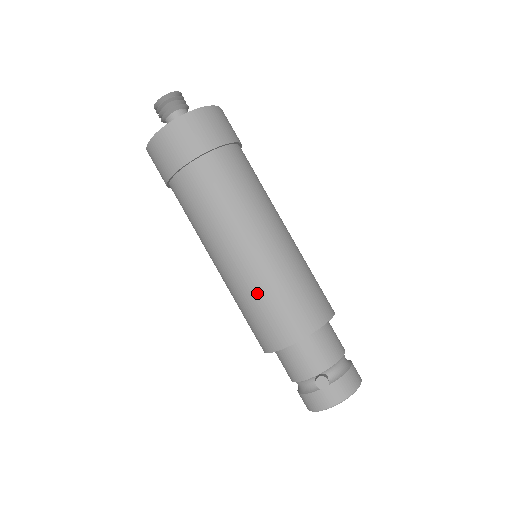
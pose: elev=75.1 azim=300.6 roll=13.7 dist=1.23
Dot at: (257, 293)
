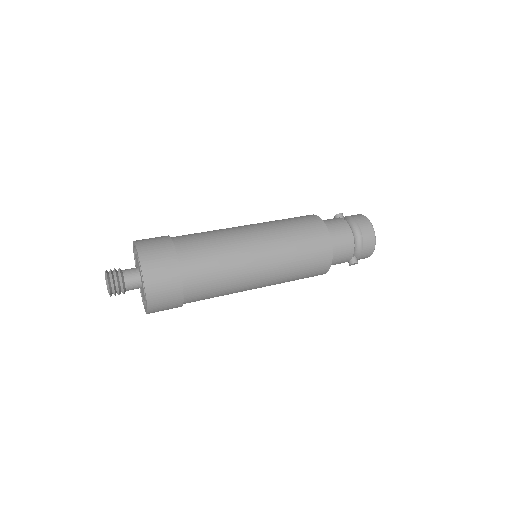
Dot at: occluded
